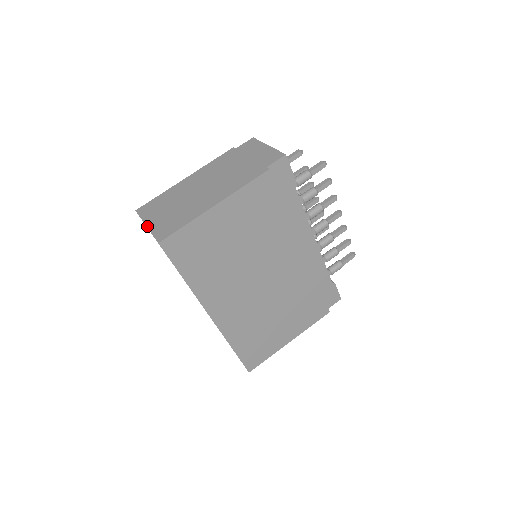
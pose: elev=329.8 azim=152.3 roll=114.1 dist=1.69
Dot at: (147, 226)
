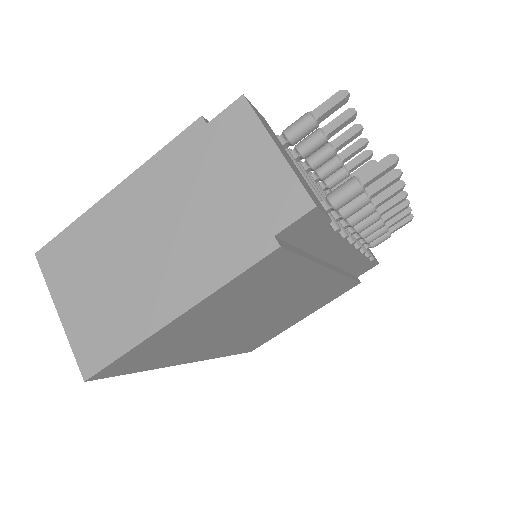
Dot at: (60, 318)
